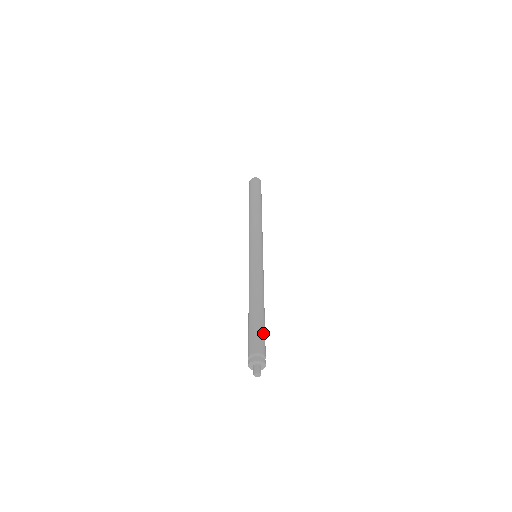
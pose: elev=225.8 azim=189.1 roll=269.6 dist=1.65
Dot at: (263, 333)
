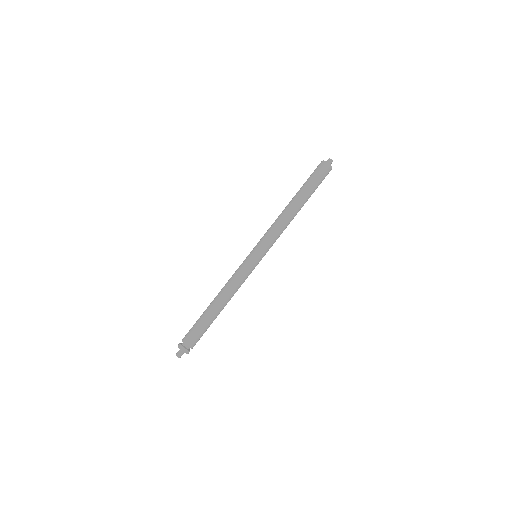
Dot at: (198, 328)
